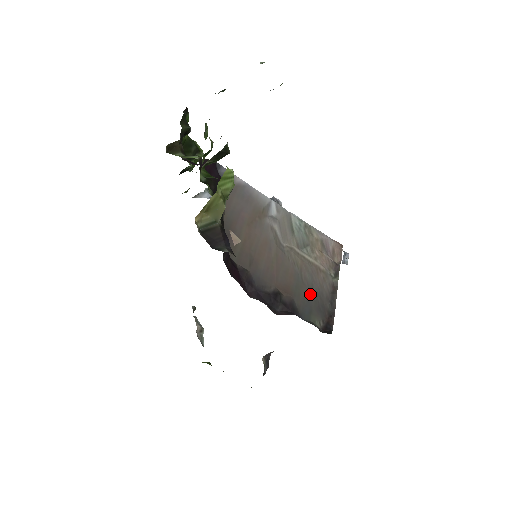
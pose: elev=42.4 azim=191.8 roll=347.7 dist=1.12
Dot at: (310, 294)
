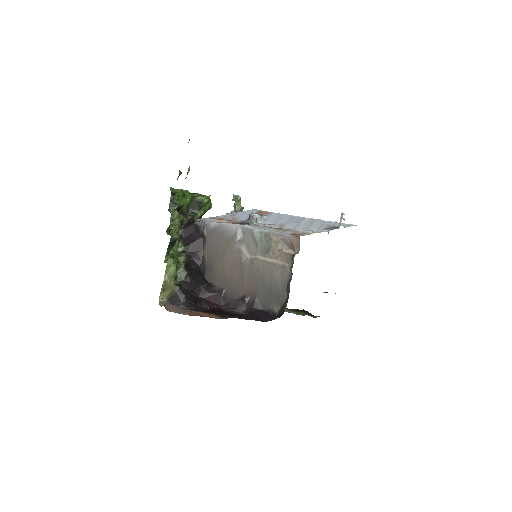
Dot at: (270, 289)
